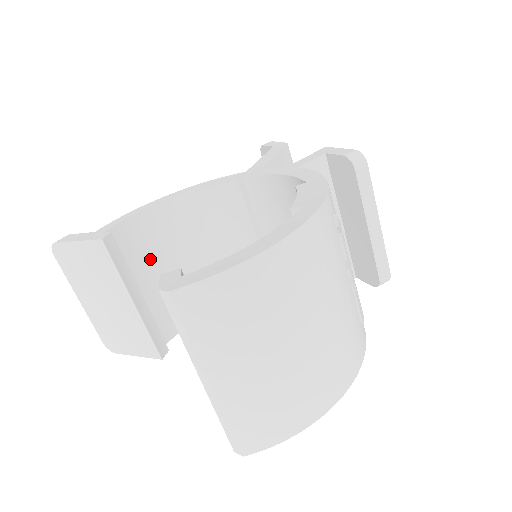
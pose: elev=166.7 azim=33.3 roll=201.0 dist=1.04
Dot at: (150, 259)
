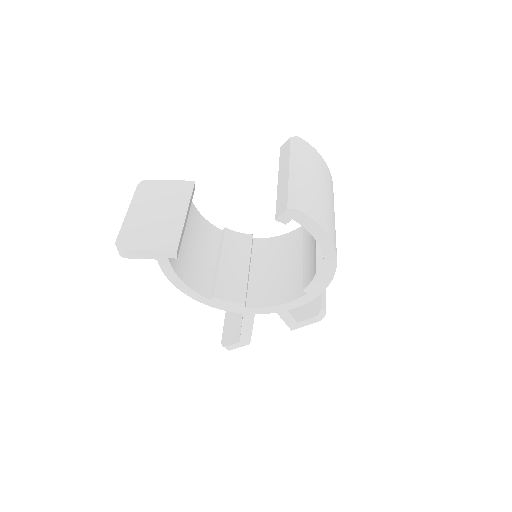
Dot at: (188, 226)
